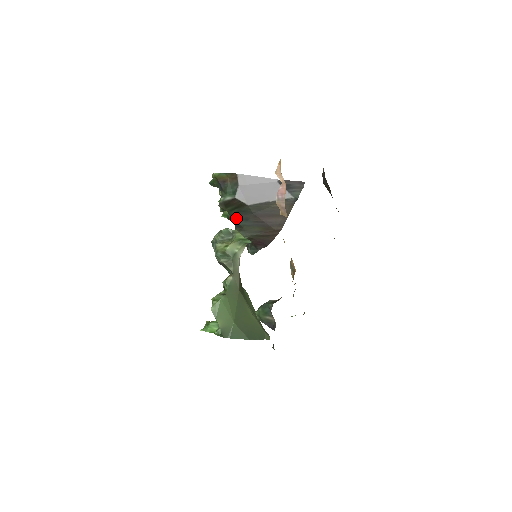
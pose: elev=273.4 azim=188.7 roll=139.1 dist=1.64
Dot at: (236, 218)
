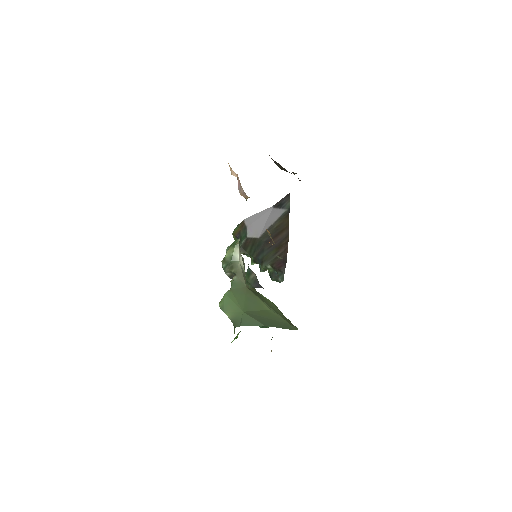
Dot at: (257, 256)
